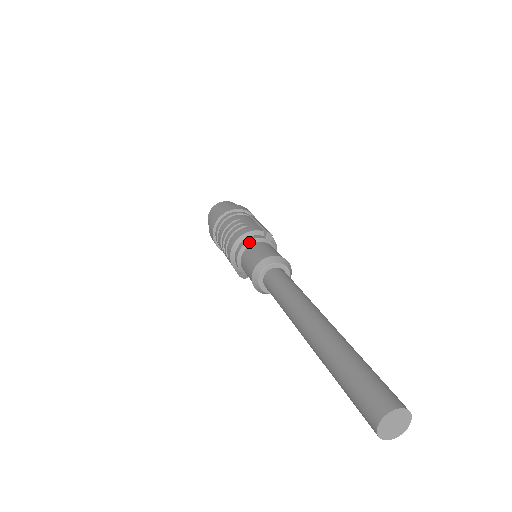
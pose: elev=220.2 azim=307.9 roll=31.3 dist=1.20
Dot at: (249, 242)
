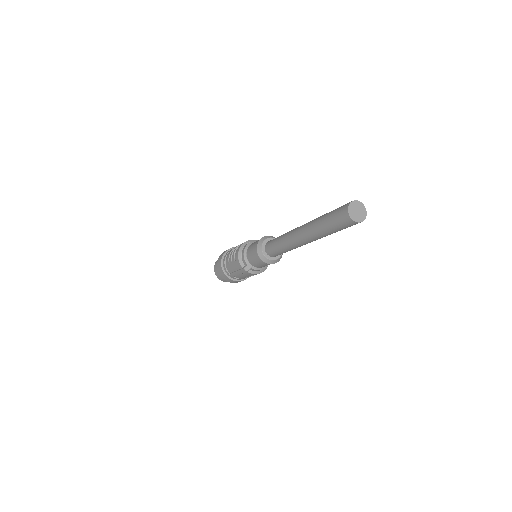
Dot at: (252, 242)
